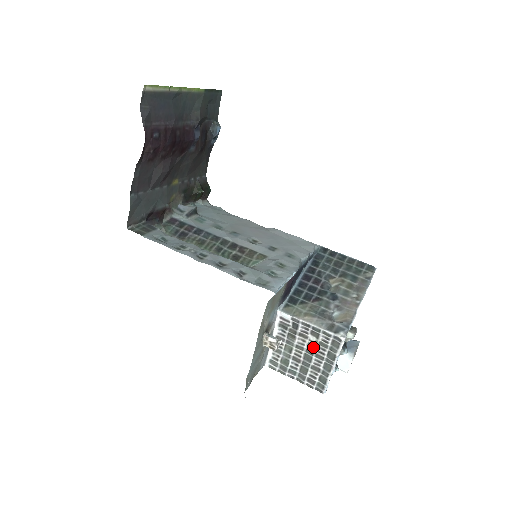
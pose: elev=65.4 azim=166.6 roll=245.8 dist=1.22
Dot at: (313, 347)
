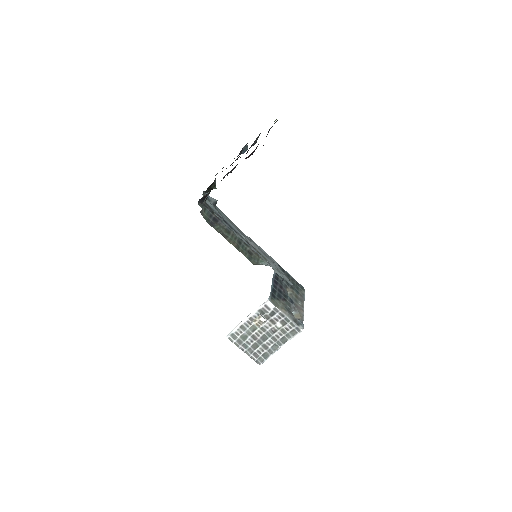
Dot at: (275, 331)
